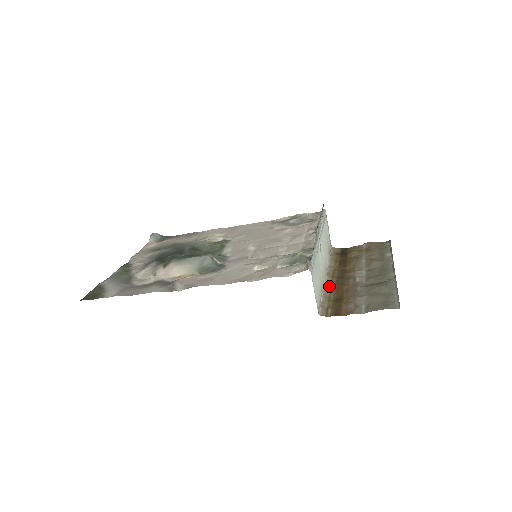
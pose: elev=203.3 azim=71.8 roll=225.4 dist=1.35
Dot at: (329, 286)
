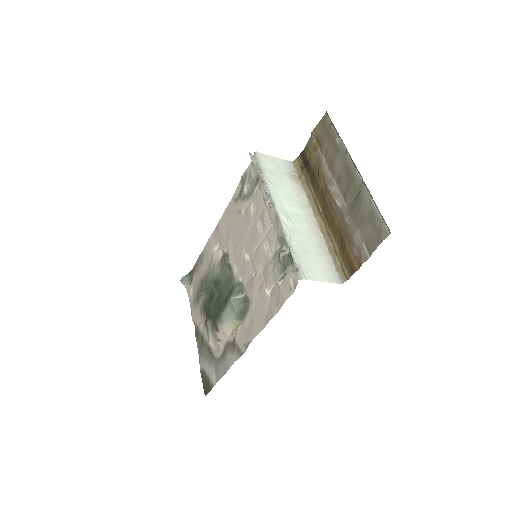
Dot at: (325, 231)
